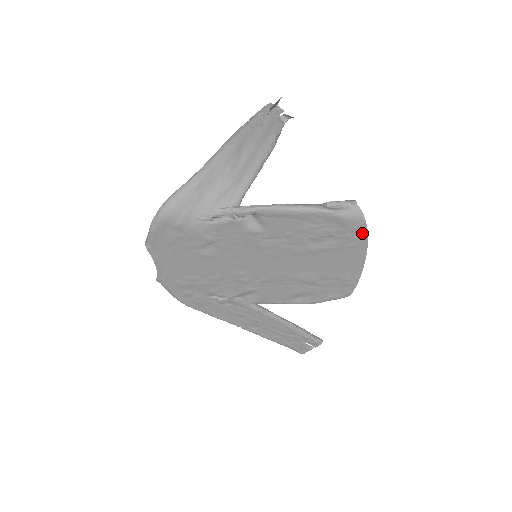
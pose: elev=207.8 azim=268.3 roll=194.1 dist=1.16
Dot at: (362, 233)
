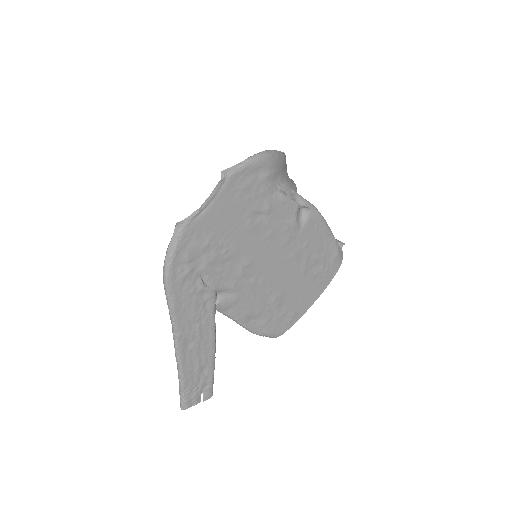
Dot at: (333, 273)
